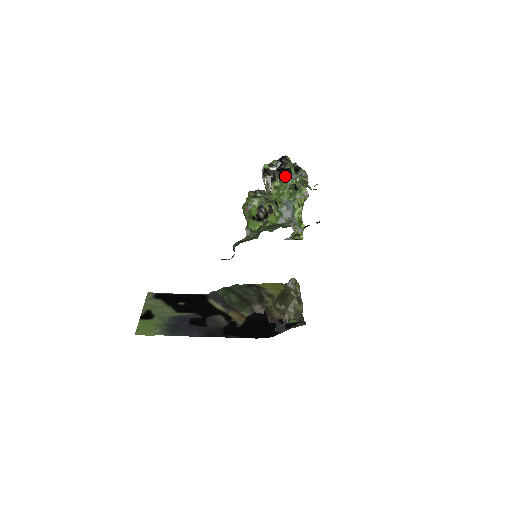
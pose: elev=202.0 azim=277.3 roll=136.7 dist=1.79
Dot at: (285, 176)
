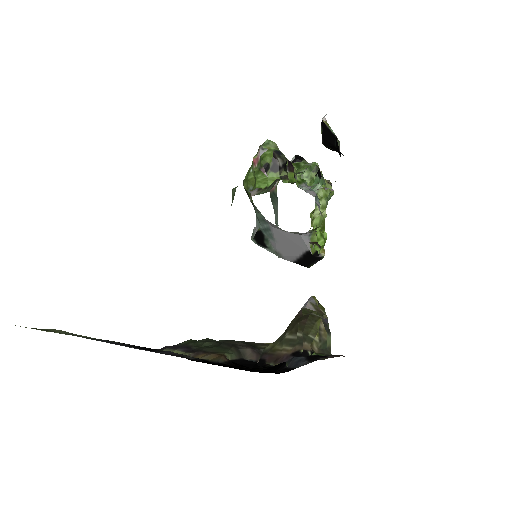
Dot at: (304, 162)
